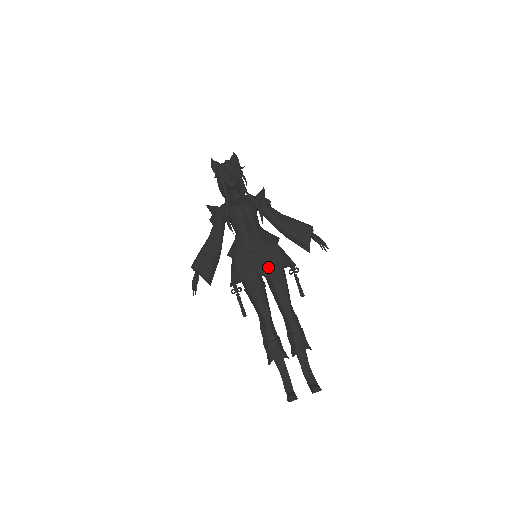
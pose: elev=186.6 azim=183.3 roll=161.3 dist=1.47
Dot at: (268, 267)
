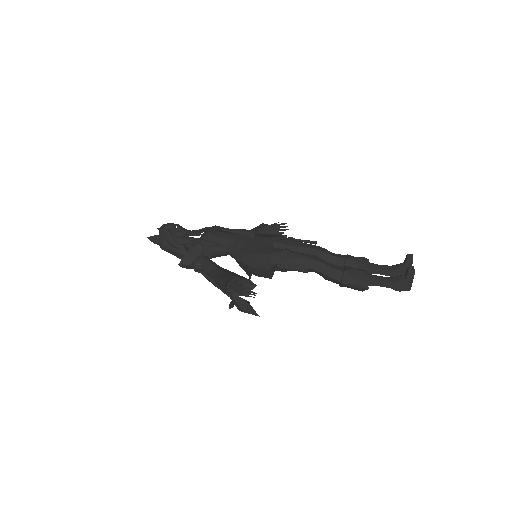
Dot at: (274, 236)
